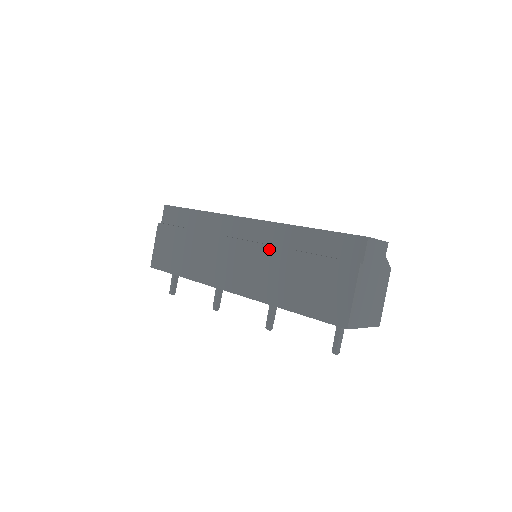
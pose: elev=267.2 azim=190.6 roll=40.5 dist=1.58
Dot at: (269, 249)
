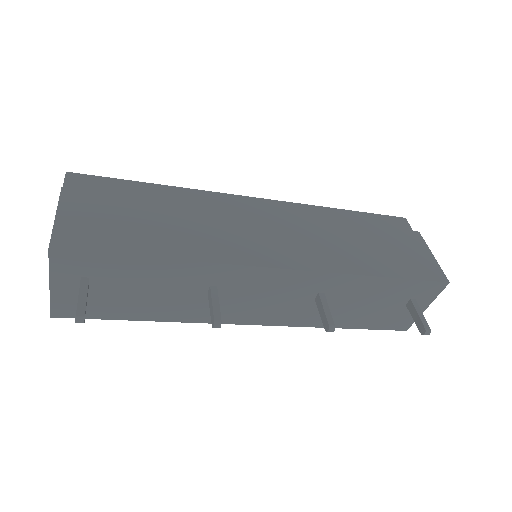
Dot at: (316, 222)
